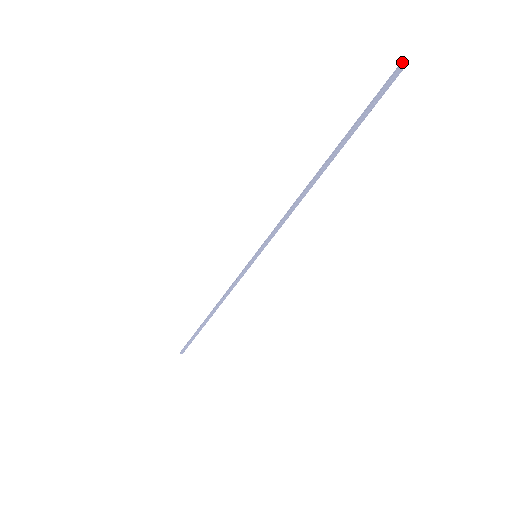
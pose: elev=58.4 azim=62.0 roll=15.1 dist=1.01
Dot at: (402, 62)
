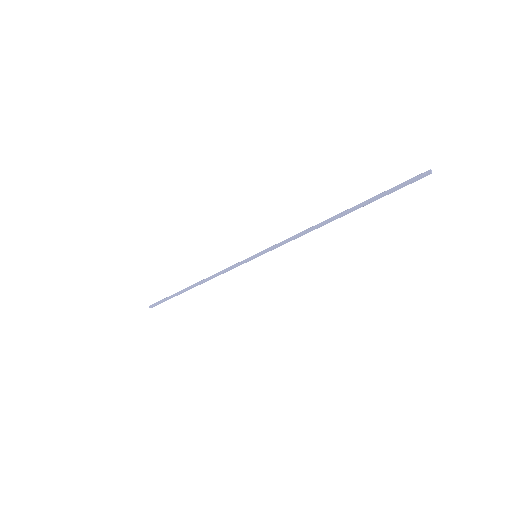
Dot at: (430, 169)
